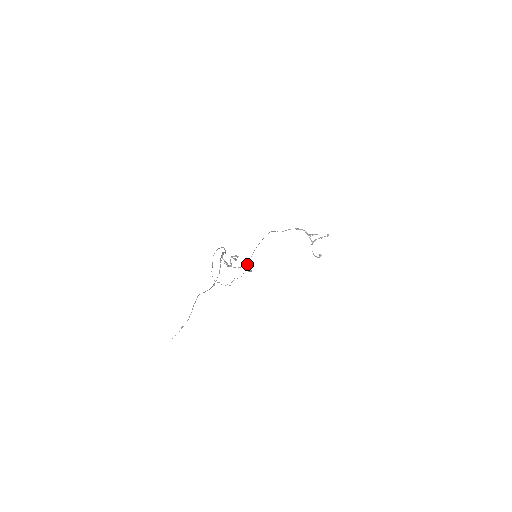
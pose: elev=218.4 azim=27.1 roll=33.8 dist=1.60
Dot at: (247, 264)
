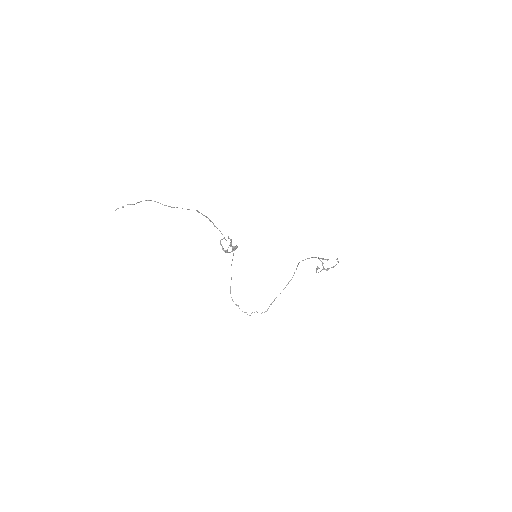
Dot at: (236, 246)
